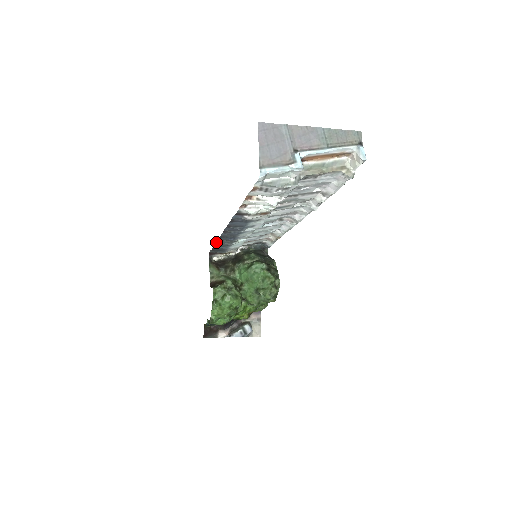
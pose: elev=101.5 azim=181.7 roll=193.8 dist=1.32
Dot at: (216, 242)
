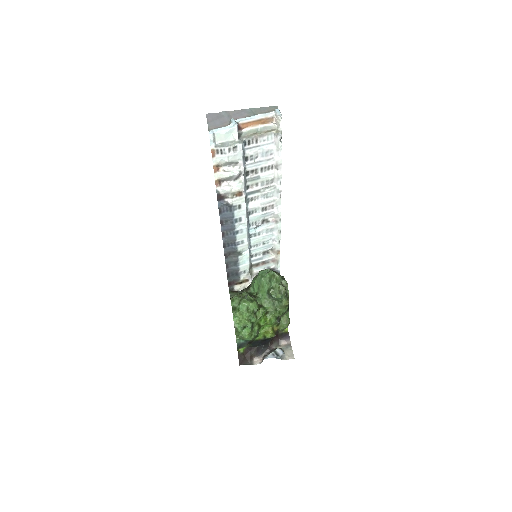
Dot at: (225, 258)
